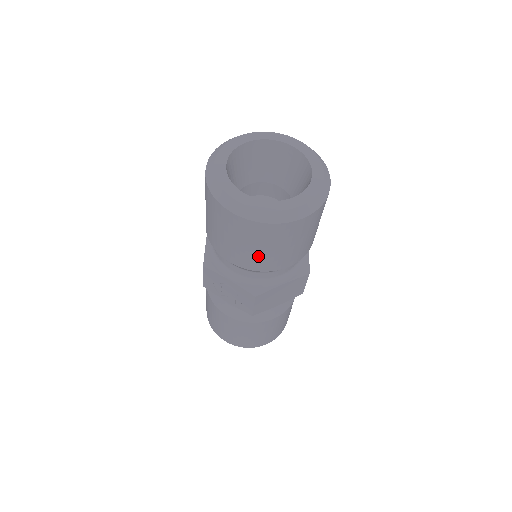
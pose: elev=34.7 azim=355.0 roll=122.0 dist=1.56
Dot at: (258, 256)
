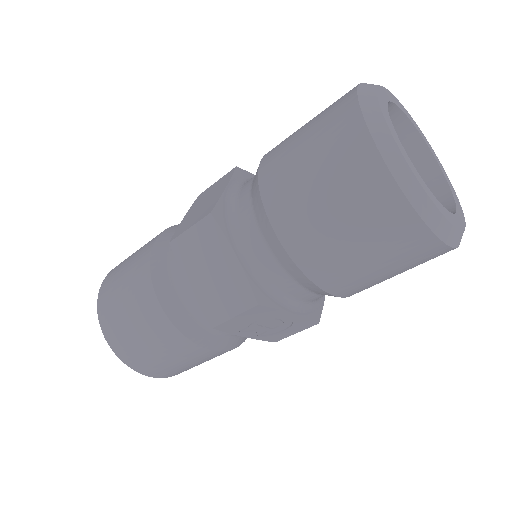
Dot at: (384, 280)
